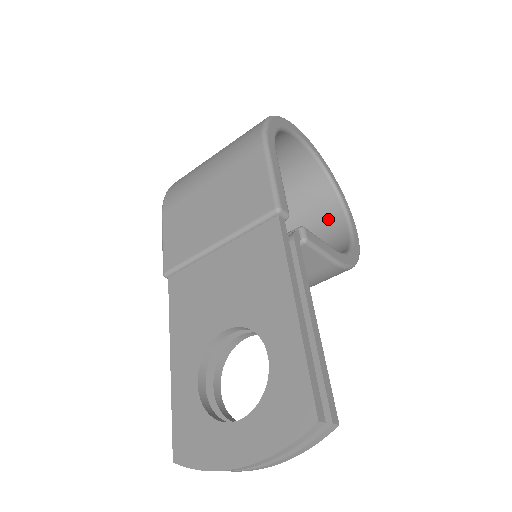
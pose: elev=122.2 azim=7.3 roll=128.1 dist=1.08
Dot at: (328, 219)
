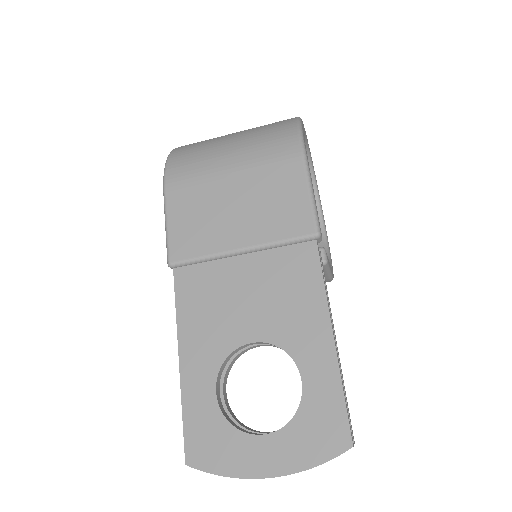
Dot at: occluded
